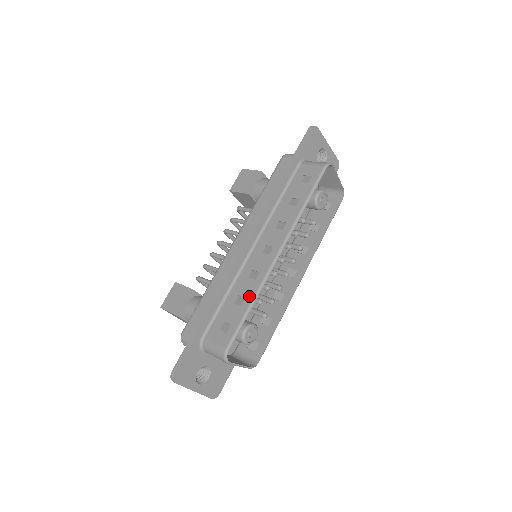
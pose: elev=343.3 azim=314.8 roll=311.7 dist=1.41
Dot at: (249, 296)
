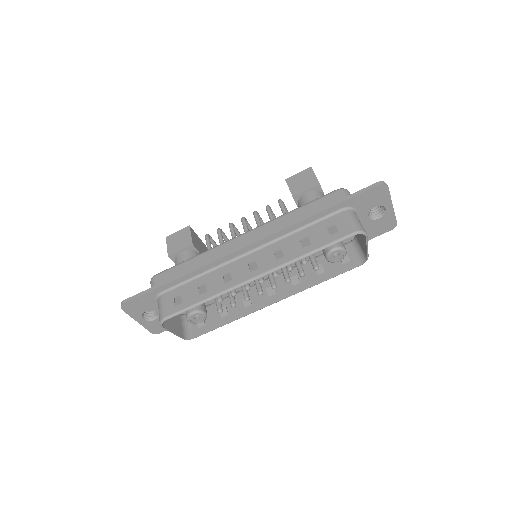
Dot at: (210, 292)
